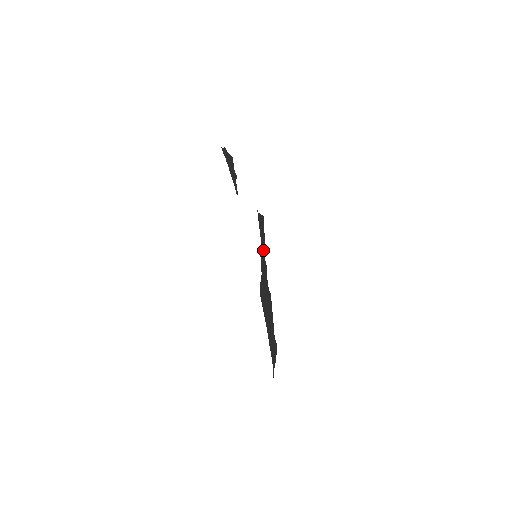
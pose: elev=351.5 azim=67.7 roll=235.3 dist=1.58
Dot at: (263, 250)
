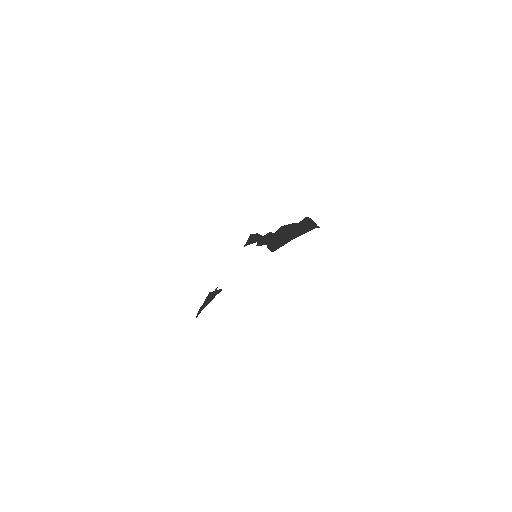
Dot at: (260, 238)
